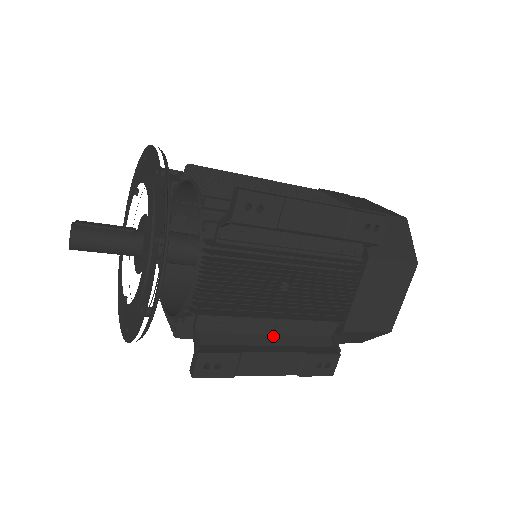
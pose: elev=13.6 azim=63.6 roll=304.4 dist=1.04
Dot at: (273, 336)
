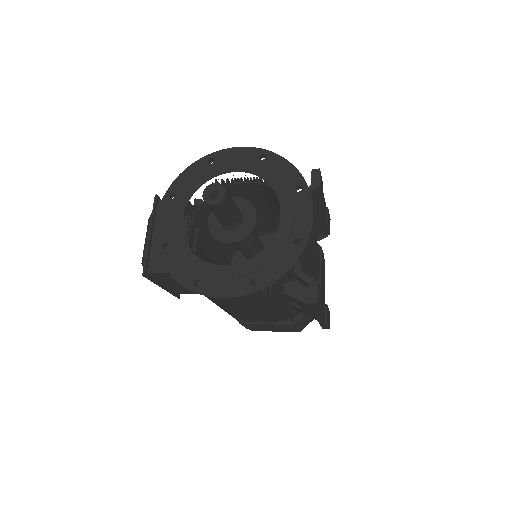
Dot at: occluded
